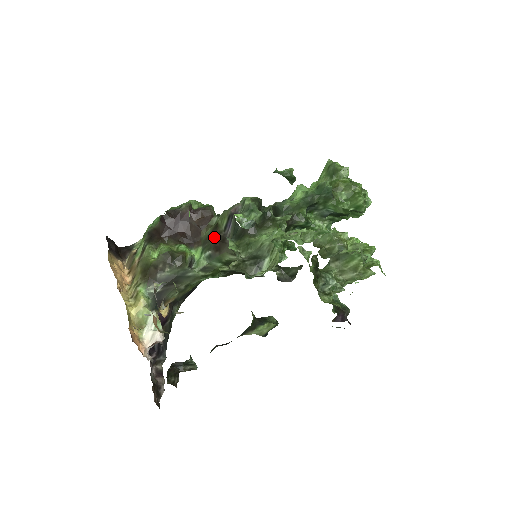
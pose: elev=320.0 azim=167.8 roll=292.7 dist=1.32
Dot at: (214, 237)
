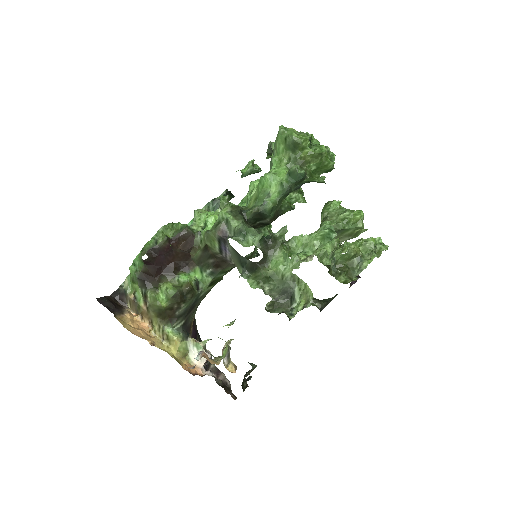
Dot at: (208, 257)
